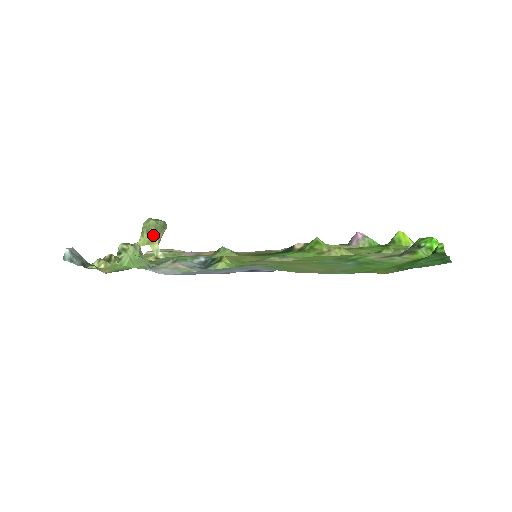
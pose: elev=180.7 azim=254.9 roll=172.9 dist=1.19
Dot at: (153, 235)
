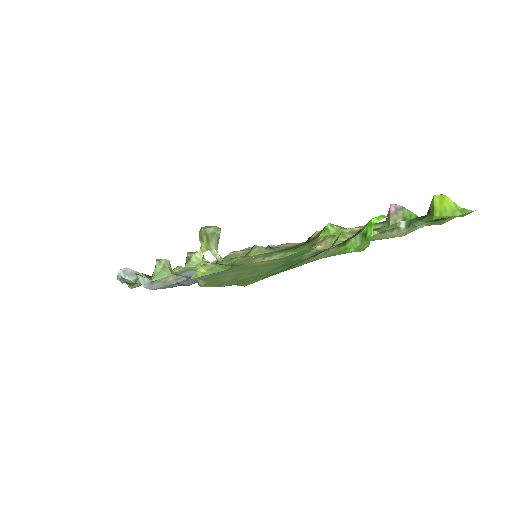
Dot at: (207, 242)
